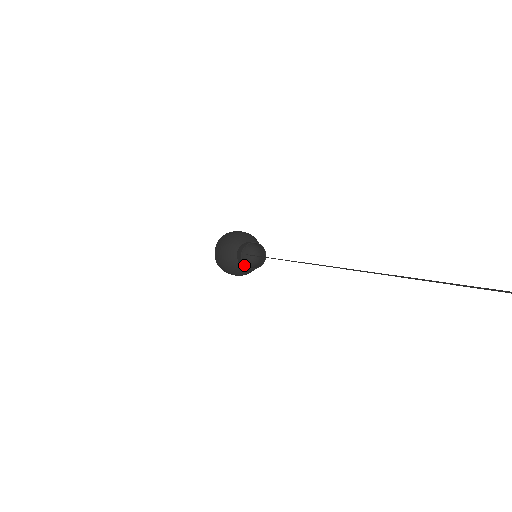
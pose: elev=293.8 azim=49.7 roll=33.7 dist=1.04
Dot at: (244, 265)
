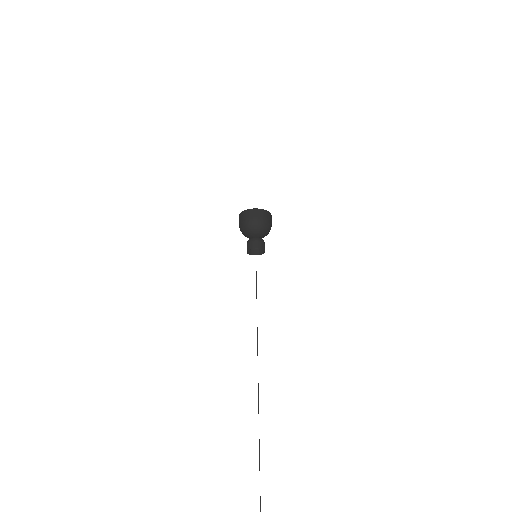
Dot at: (247, 252)
